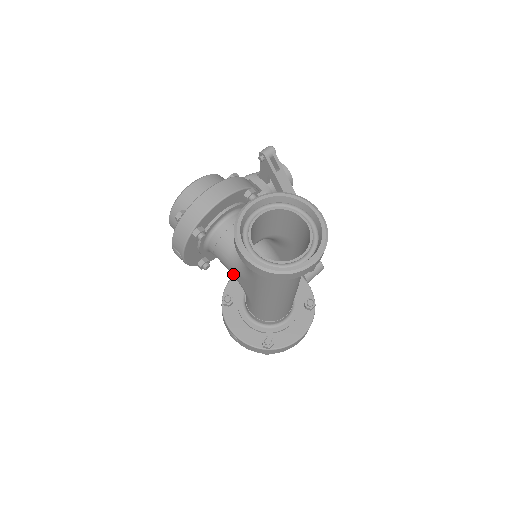
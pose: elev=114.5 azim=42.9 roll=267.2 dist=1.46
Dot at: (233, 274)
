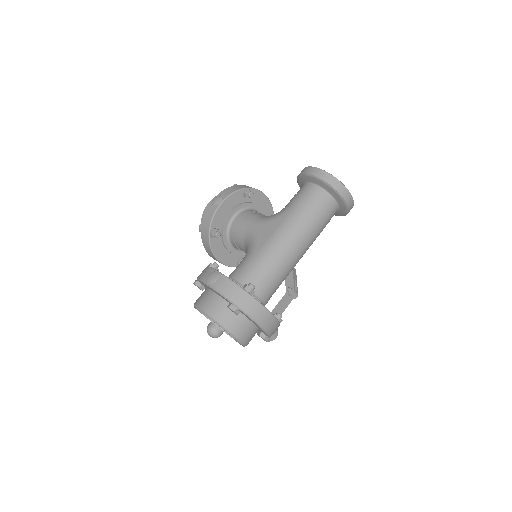
Dot at: (254, 228)
